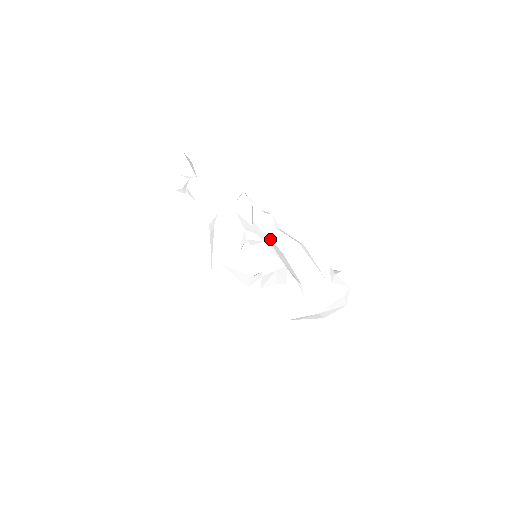
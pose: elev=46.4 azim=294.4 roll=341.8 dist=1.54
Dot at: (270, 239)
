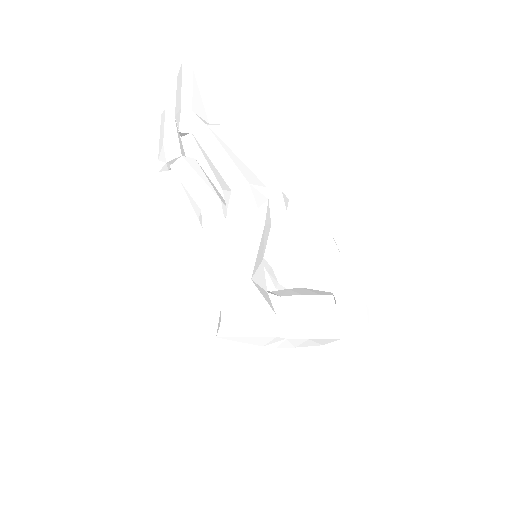
Dot at: (342, 279)
